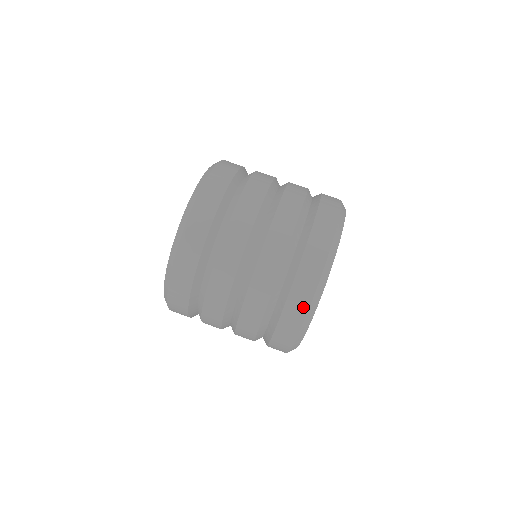
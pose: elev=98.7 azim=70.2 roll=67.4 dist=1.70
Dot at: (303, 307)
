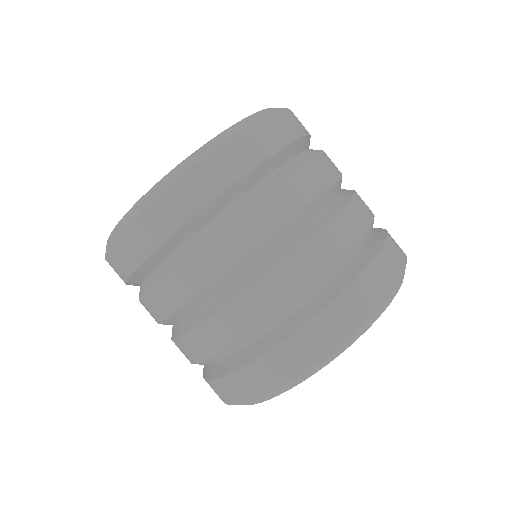
Dot at: (249, 392)
